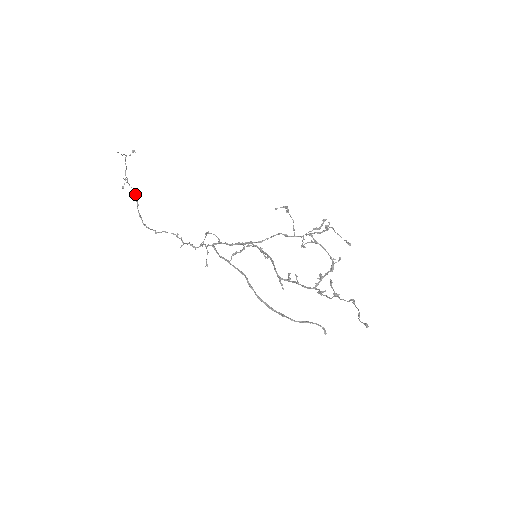
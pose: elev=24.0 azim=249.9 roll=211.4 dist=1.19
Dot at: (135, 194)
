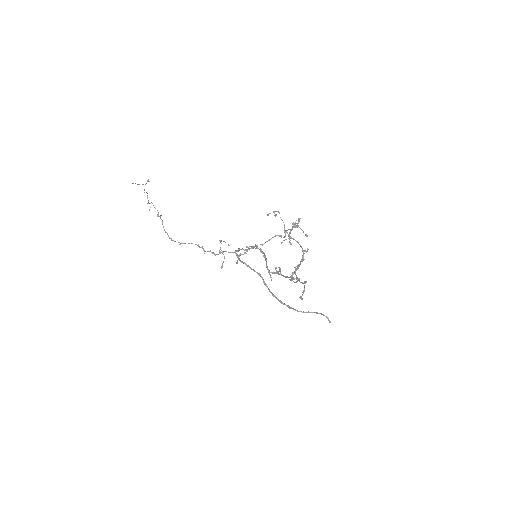
Dot at: (158, 214)
